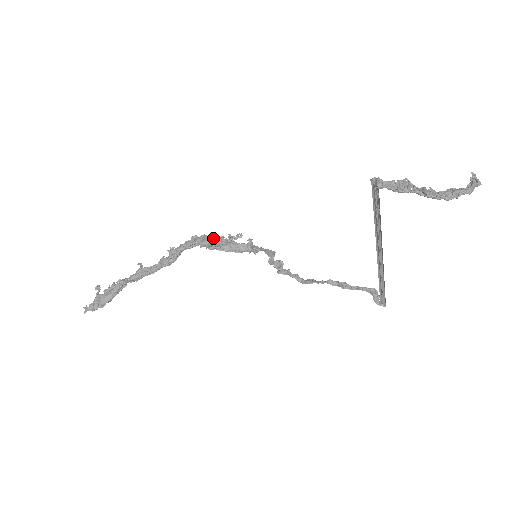
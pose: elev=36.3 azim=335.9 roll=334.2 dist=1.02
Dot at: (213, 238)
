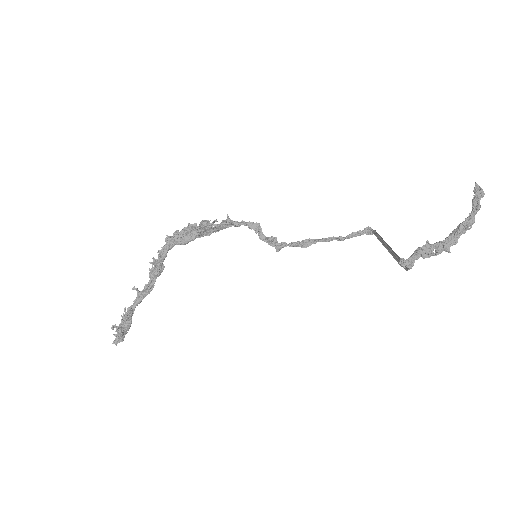
Dot at: (190, 236)
